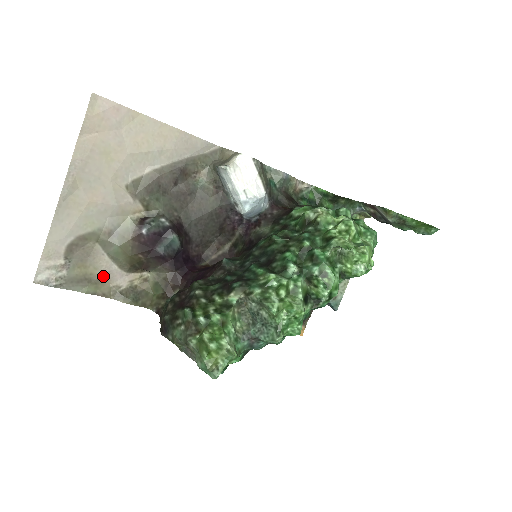
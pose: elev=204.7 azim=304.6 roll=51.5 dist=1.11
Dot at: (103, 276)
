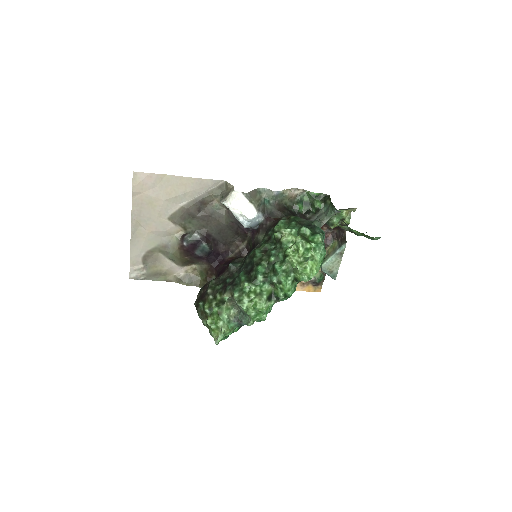
Dot at: (168, 270)
